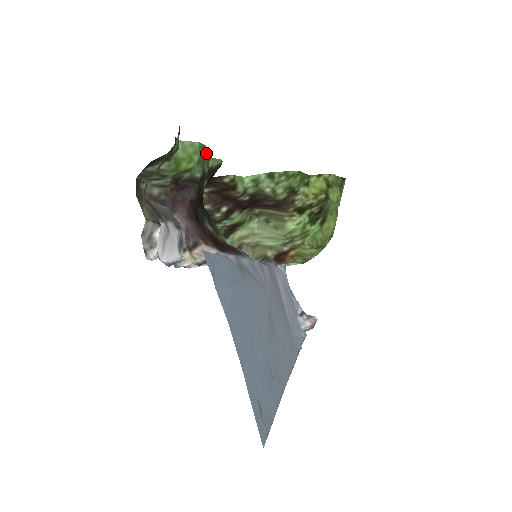
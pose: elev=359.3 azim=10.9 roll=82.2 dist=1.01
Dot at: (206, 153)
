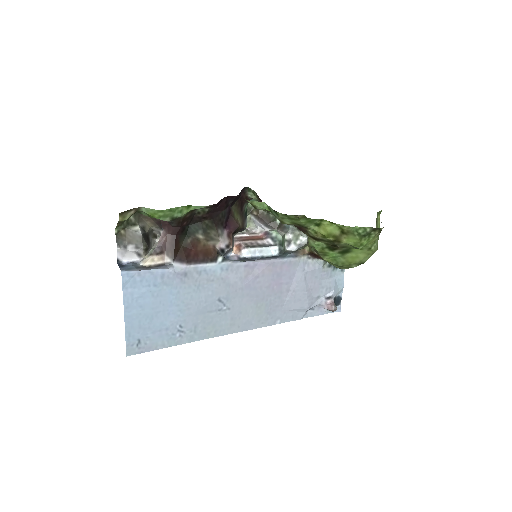
Dot at: (176, 208)
